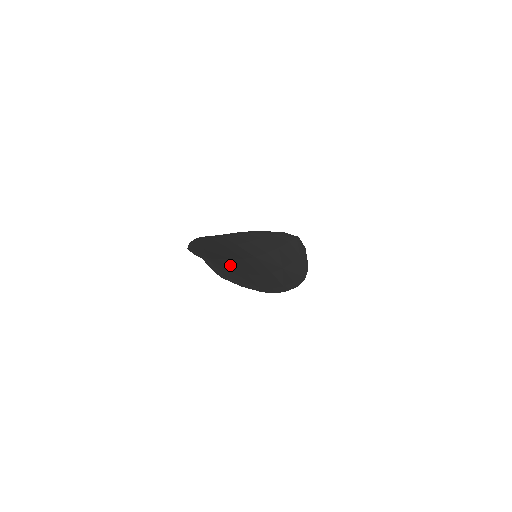
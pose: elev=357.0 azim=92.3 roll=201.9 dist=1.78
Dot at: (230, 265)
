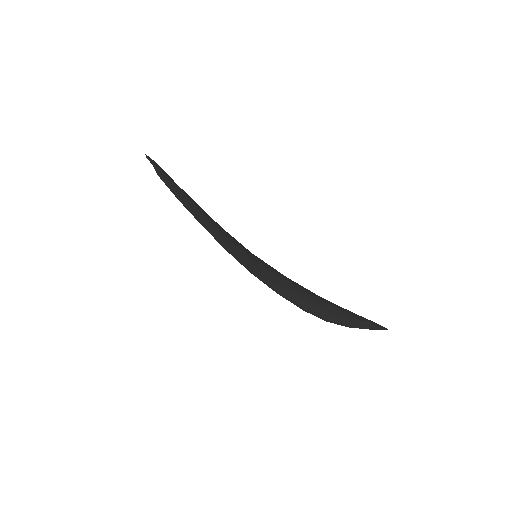
Dot at: occluded
